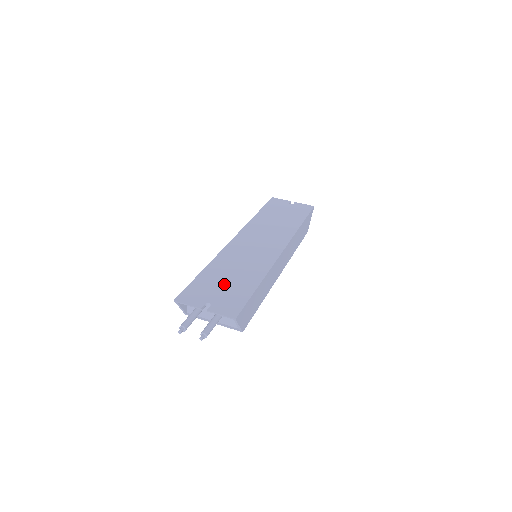
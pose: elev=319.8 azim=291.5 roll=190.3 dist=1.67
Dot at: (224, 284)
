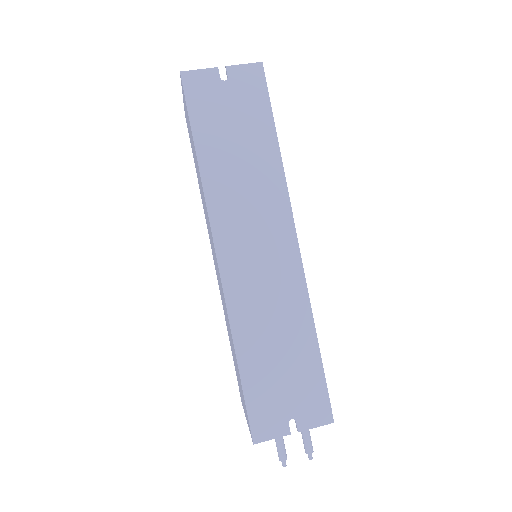
Dot at: (282, 374)
